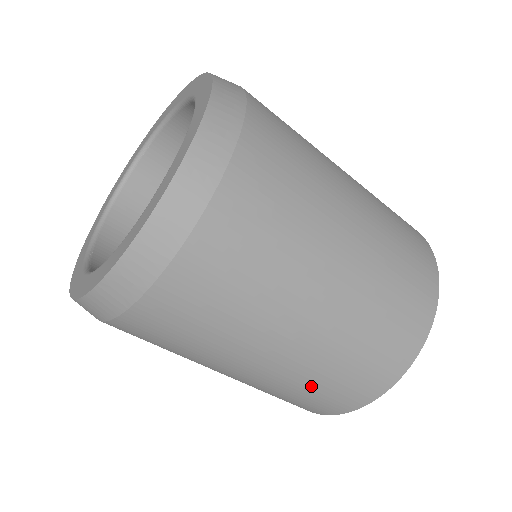
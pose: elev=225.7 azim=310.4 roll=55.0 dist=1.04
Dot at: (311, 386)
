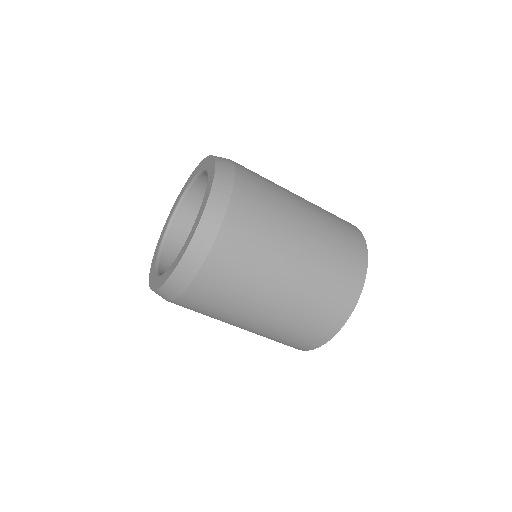
Dot at: (305, 318)
